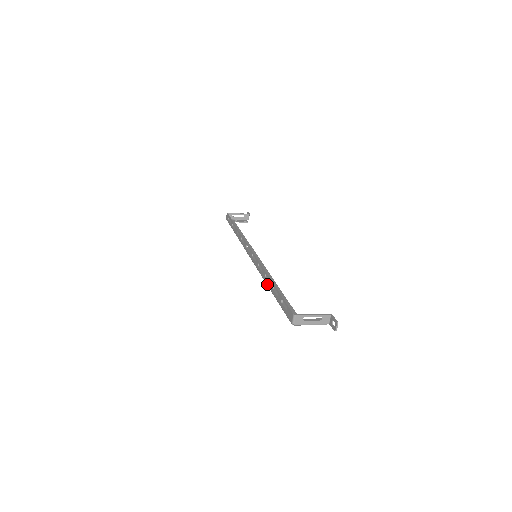
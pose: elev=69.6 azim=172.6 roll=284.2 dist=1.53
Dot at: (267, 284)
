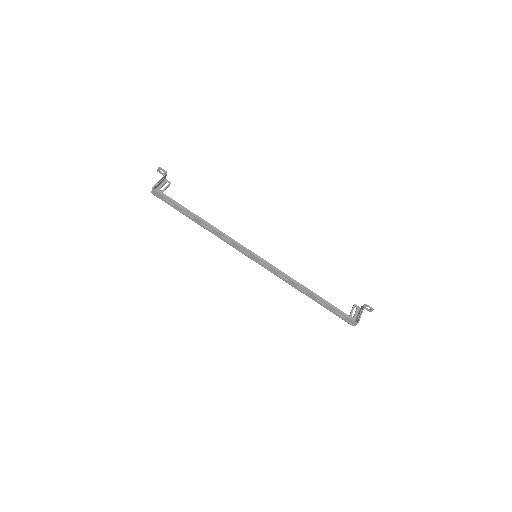
Dot at: (303, 293)
